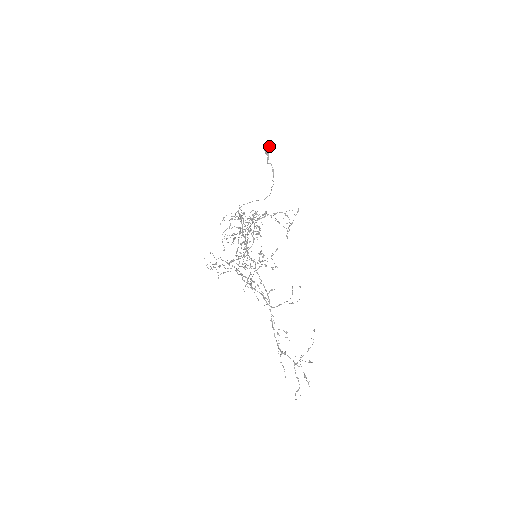
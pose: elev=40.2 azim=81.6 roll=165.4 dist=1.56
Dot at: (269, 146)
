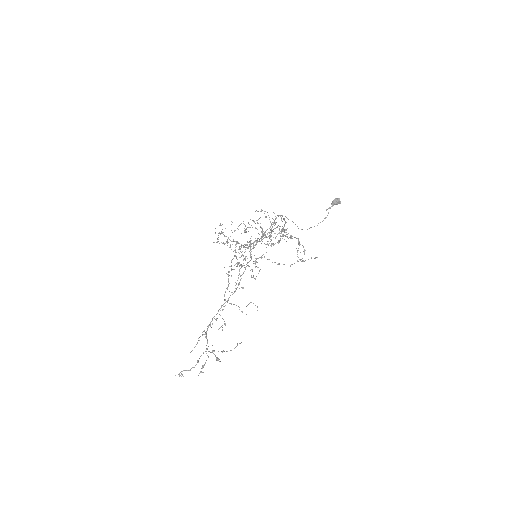
Dot at: (339, 201)
